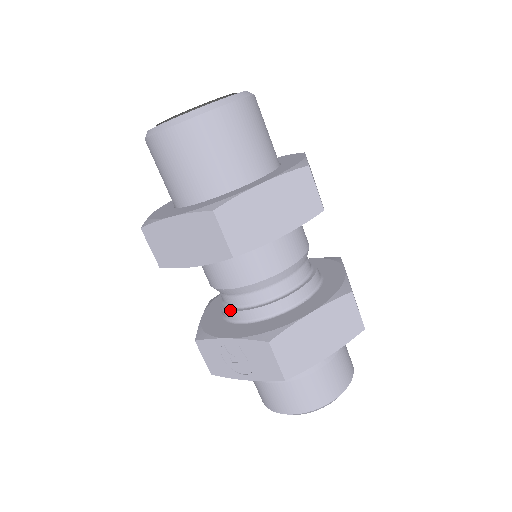
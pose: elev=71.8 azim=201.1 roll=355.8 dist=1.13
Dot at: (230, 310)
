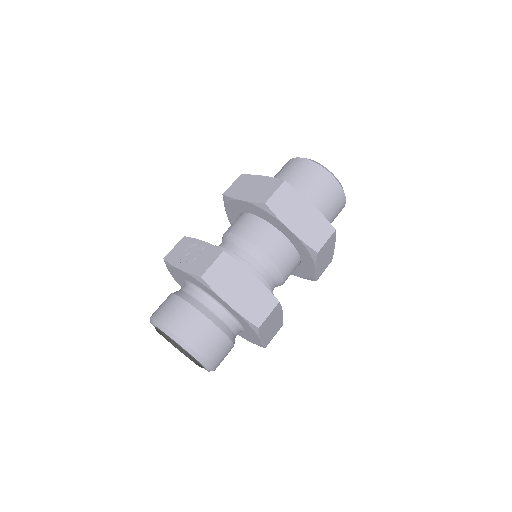
Dot at: occluded
